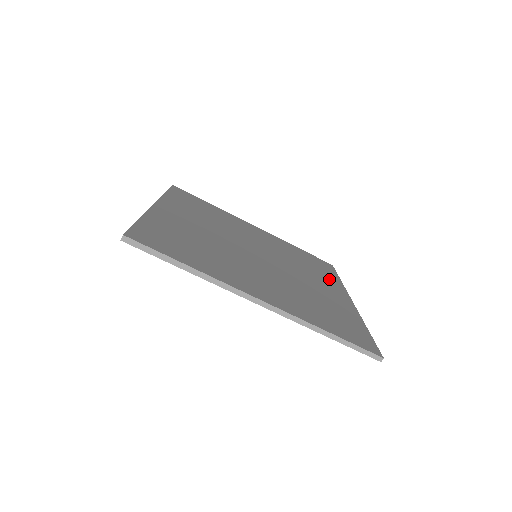
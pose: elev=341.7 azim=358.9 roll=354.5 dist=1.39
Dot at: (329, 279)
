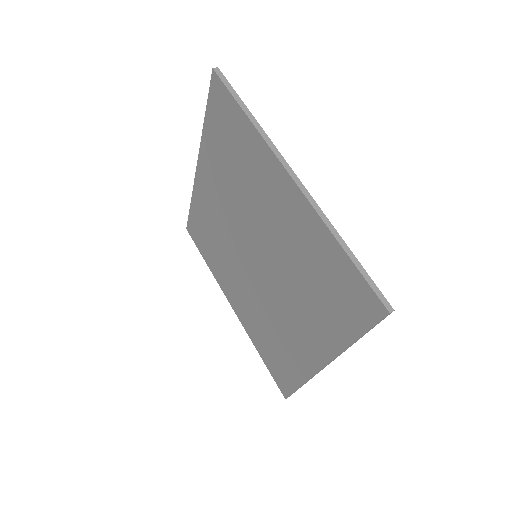
Dot at: occluded
